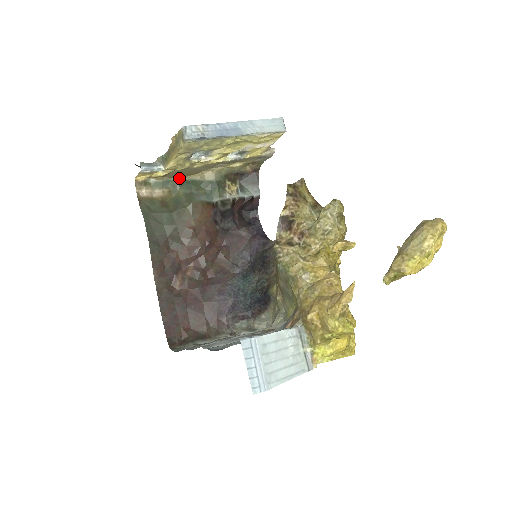
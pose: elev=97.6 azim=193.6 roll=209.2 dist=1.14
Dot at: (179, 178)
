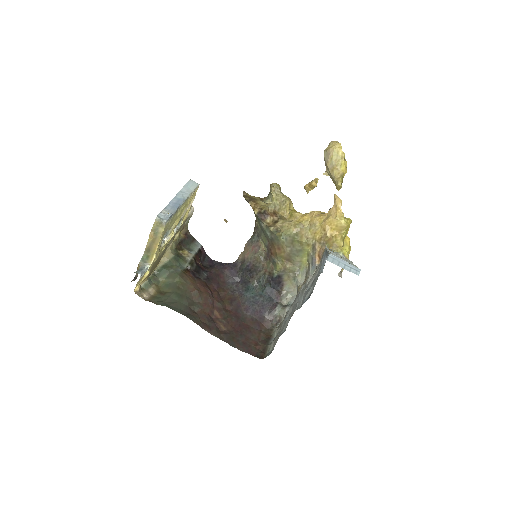
Dot at: (152, 273)
